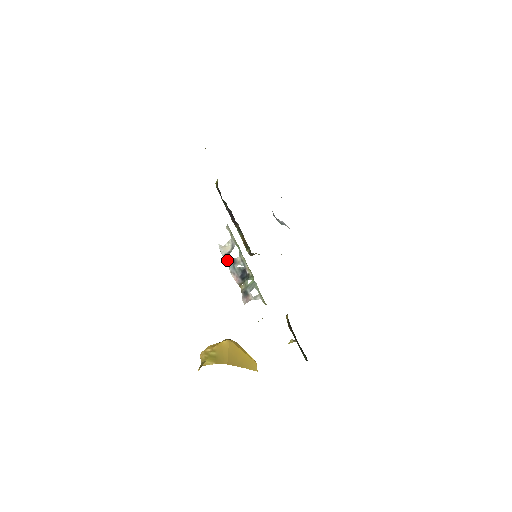
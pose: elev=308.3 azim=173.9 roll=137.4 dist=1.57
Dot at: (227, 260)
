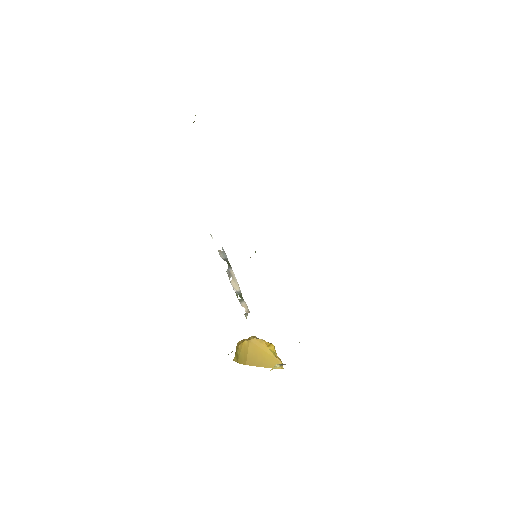
Dot at: (229, 265)
